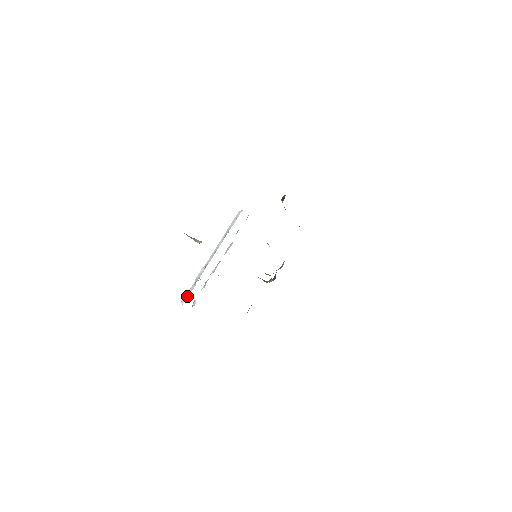
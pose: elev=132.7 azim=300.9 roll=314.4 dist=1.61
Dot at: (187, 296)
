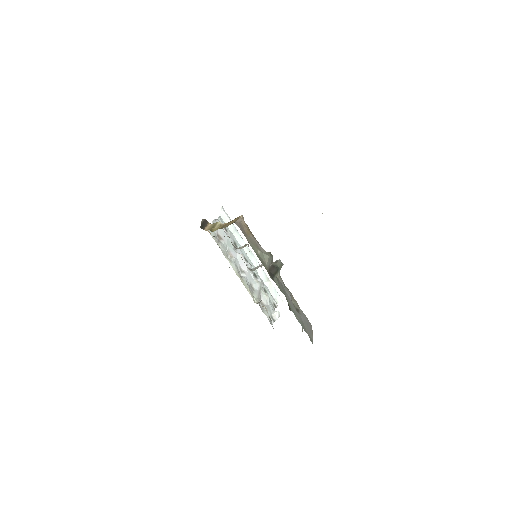
Dot at: (277, 293)
